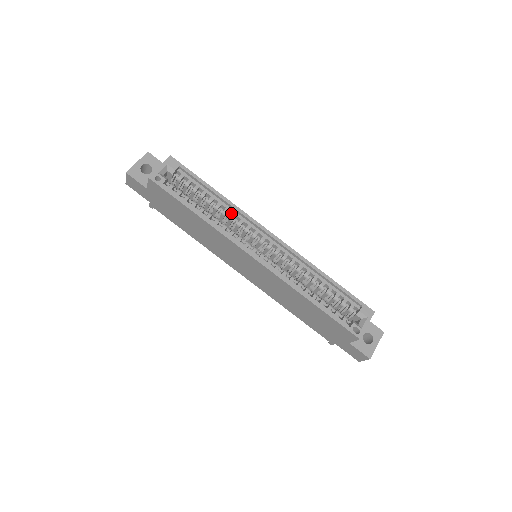
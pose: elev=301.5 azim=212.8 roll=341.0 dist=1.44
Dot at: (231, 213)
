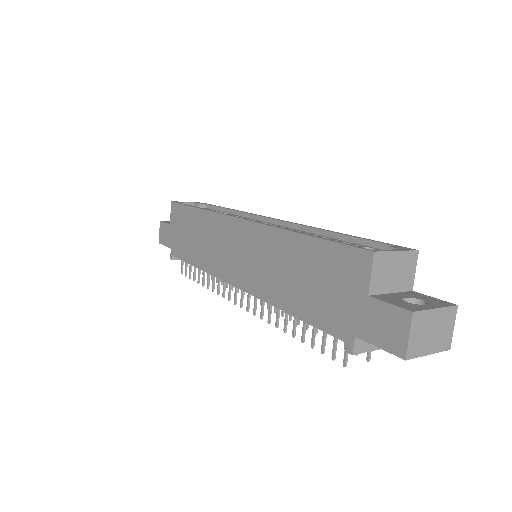
Dot at: occluded
